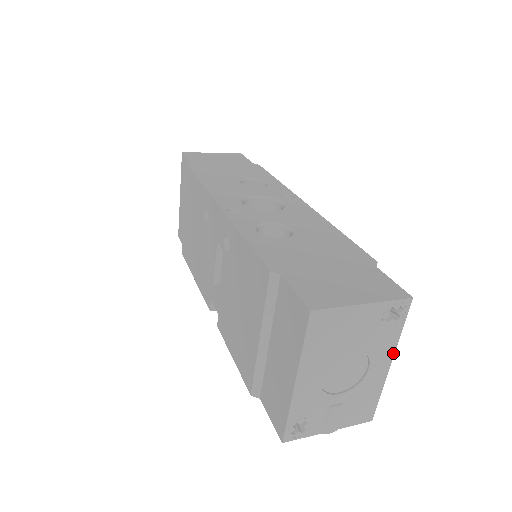
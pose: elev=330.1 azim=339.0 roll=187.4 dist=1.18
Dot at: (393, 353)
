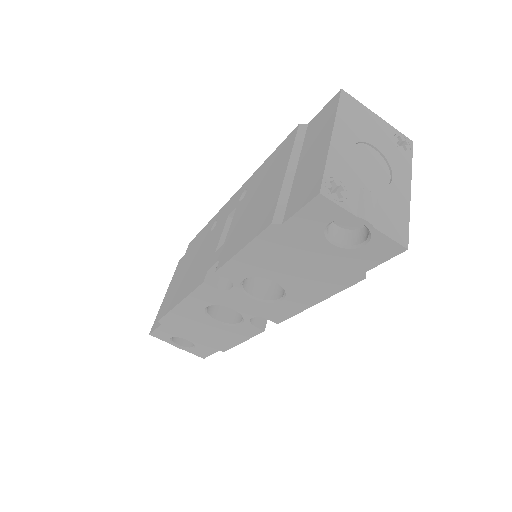
Dot at: (410, 180)
